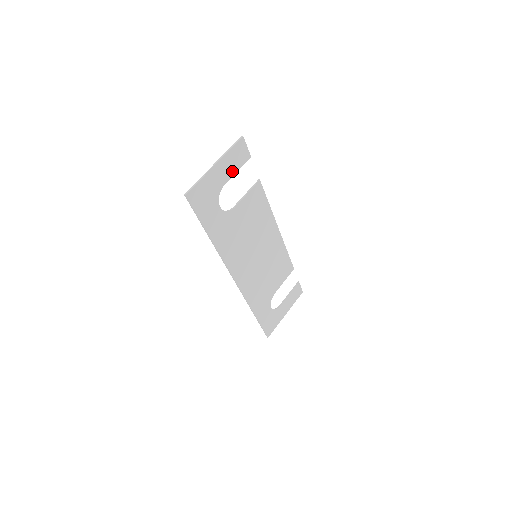
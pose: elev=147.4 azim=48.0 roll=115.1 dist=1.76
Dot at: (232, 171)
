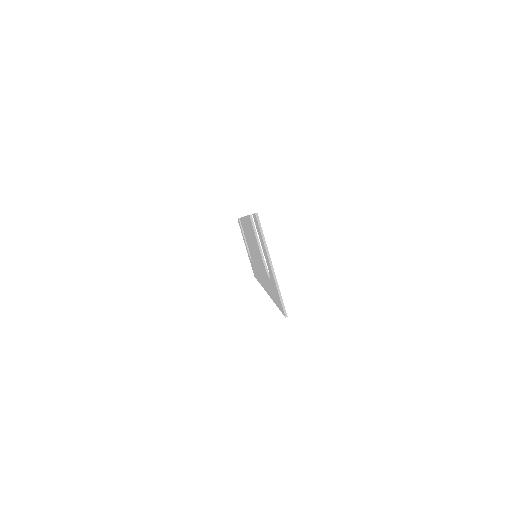
Dot at: occluded
